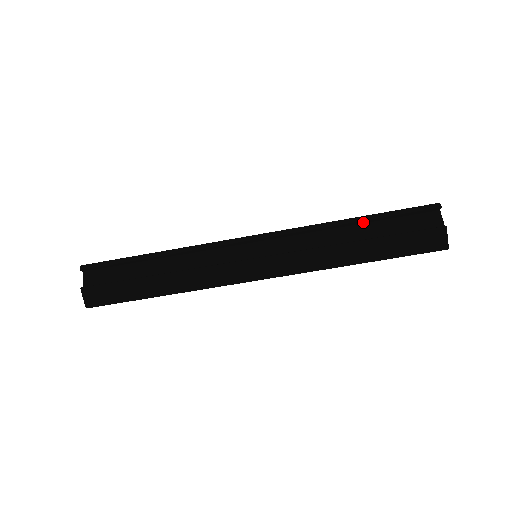
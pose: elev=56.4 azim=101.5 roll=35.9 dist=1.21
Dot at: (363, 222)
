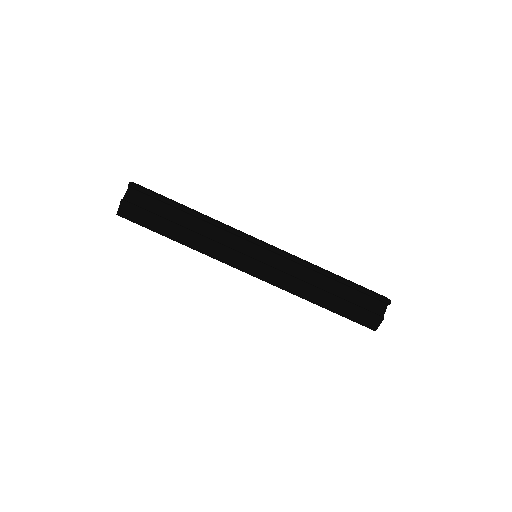
Dot at: (338, 281)
